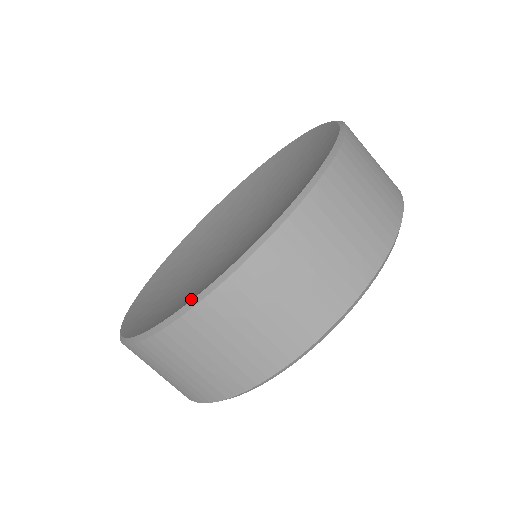
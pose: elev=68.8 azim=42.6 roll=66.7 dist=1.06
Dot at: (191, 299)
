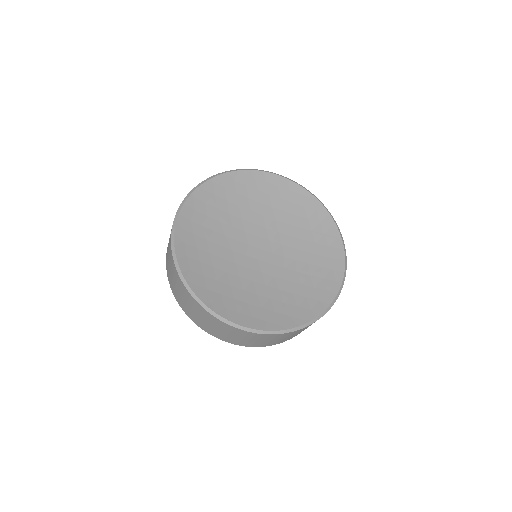
Dot at: (201, 292)
